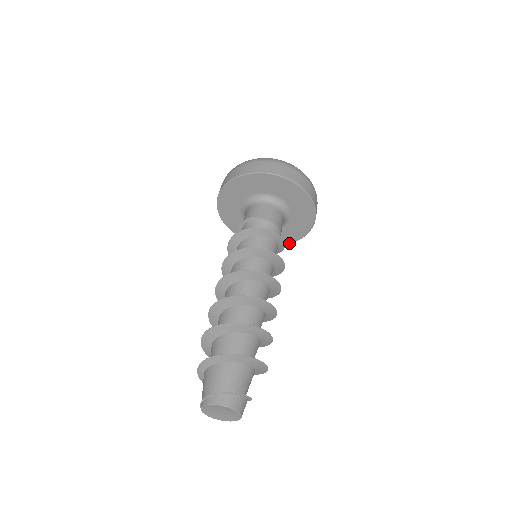
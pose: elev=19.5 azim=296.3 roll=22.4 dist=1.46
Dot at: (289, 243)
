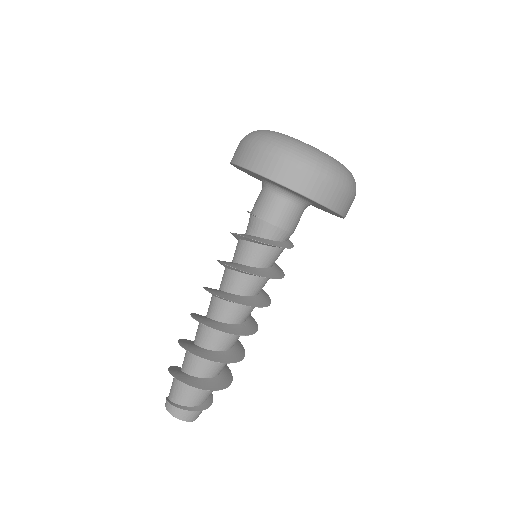
Dot at: (340, 217)
